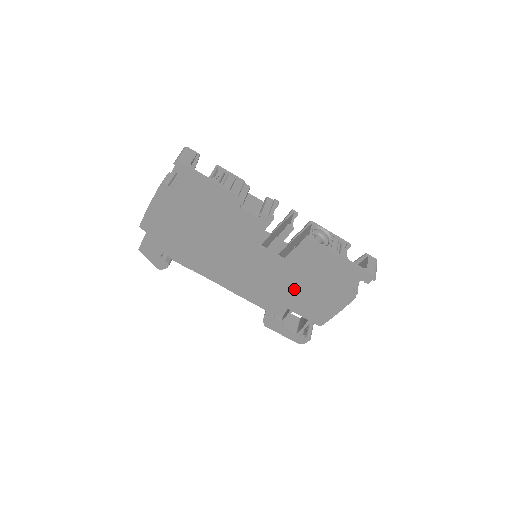
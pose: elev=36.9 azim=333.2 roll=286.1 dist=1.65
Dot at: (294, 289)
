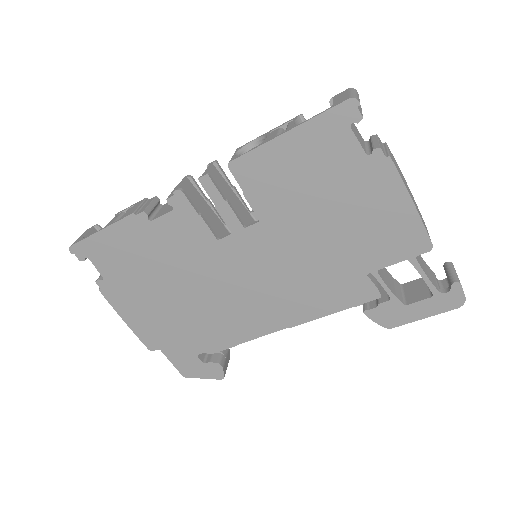
Dot at: (326, 240)
